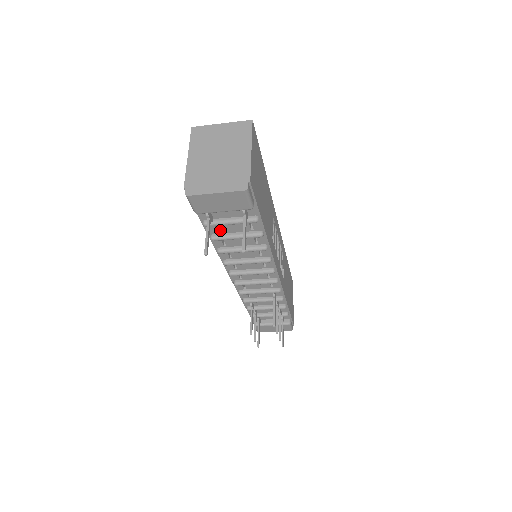
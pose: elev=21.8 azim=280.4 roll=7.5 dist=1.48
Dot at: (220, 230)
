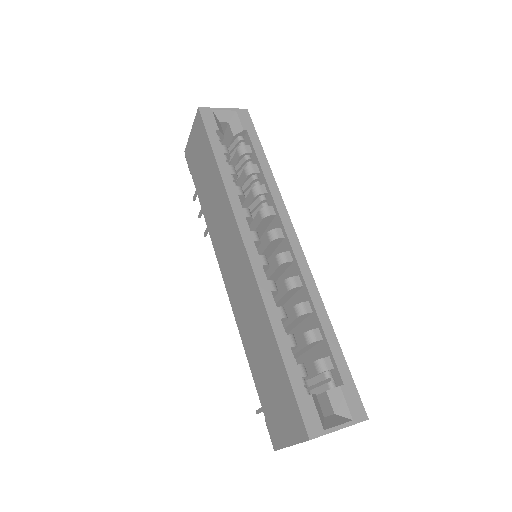
Dot at: occluded
